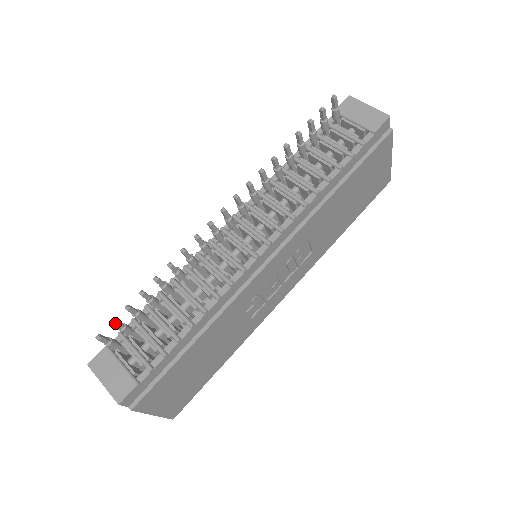
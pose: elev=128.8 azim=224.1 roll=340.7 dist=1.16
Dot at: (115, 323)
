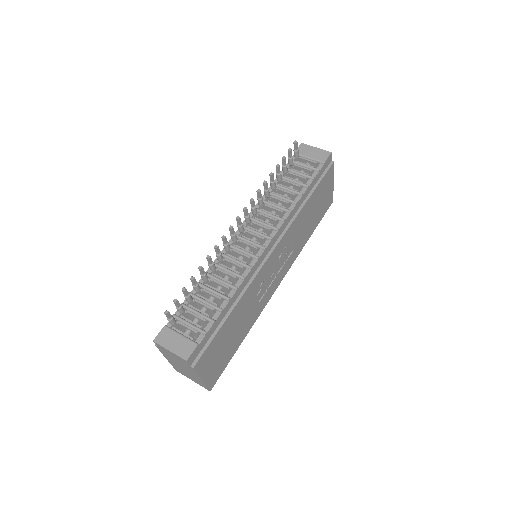
Dot at: (177, 301)
